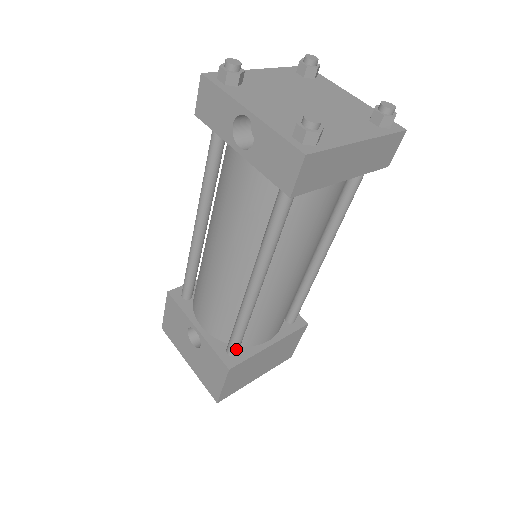
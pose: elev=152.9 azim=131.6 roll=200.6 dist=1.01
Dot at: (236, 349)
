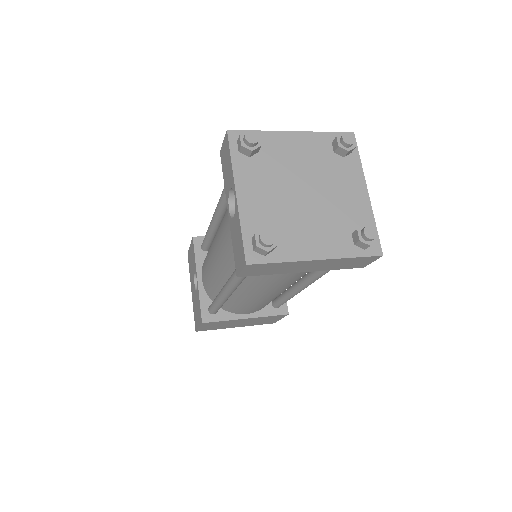
Dot at: (213, 312)
